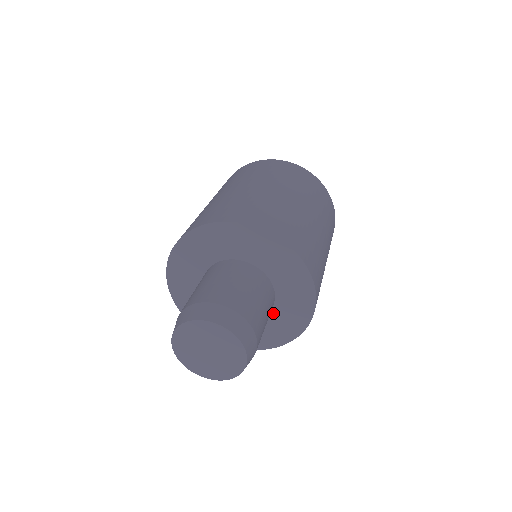
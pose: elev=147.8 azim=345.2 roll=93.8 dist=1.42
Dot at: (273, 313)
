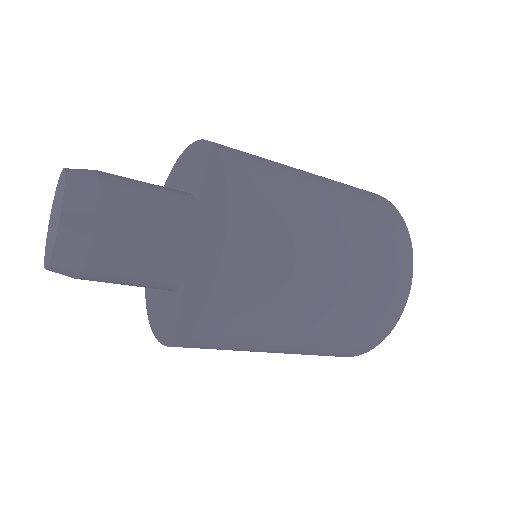
Dot at: (189, 280)
